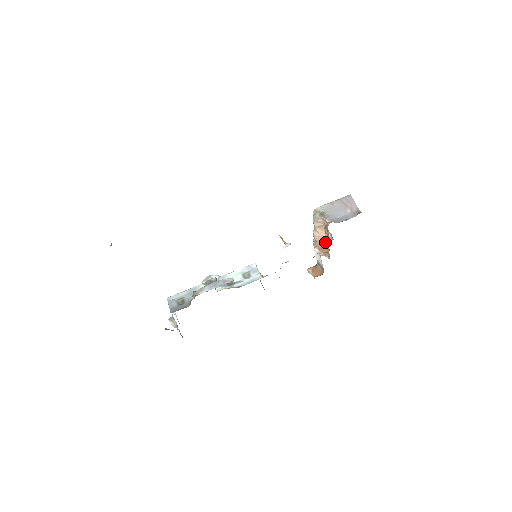
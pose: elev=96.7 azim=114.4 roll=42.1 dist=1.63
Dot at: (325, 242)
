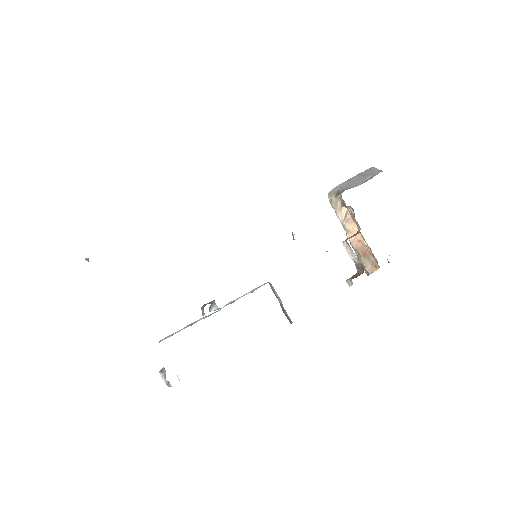
Dot at: (357, 233)
